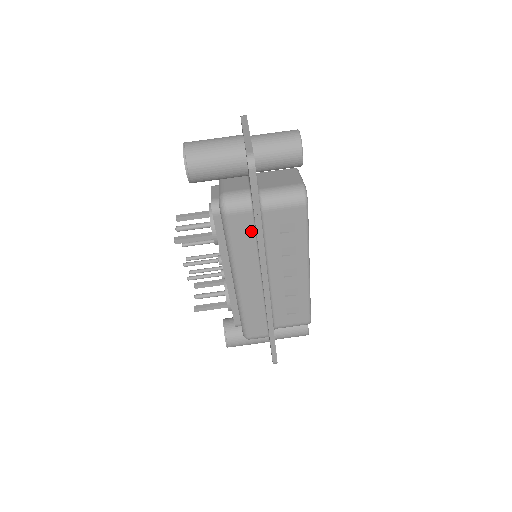
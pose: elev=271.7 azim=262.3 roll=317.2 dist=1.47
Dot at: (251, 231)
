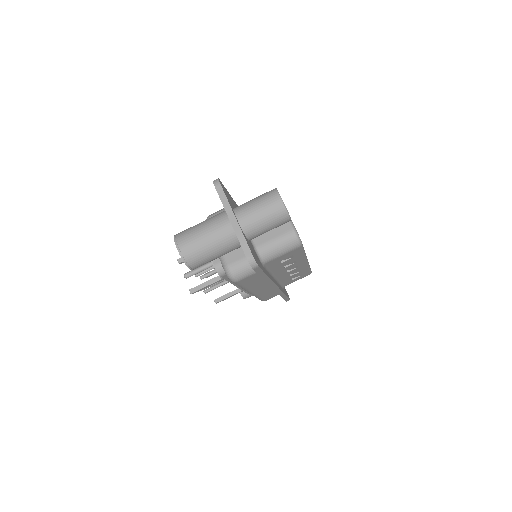
Dot at: (258, 277)
